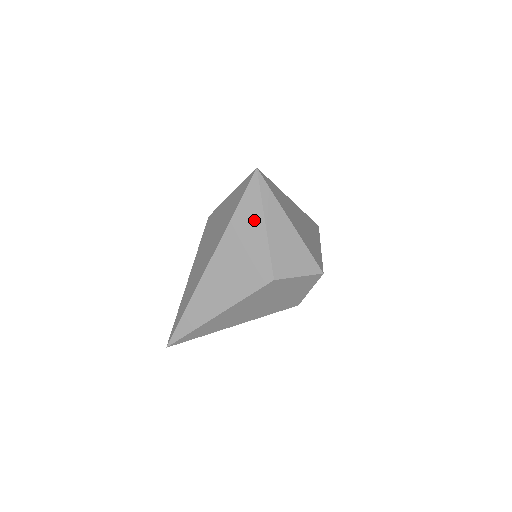
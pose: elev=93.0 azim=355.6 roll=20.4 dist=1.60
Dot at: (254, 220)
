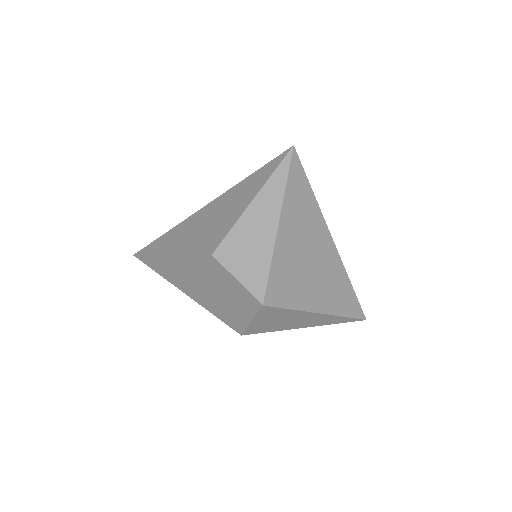
Dot at: (251, 191)
